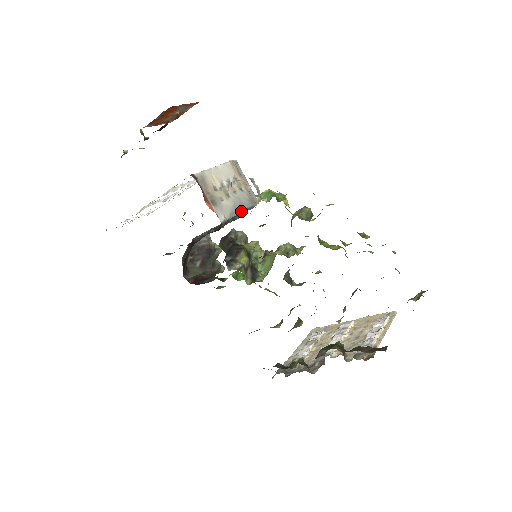
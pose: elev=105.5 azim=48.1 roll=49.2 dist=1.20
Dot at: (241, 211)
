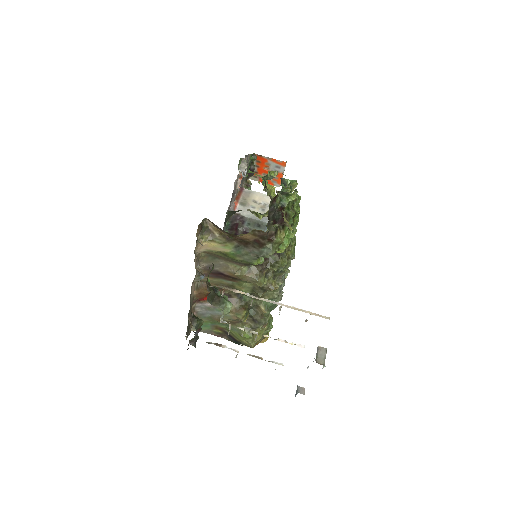
Dot at: (266, 221)
